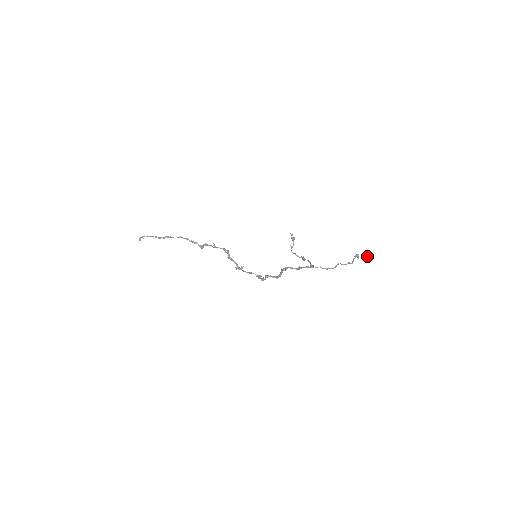
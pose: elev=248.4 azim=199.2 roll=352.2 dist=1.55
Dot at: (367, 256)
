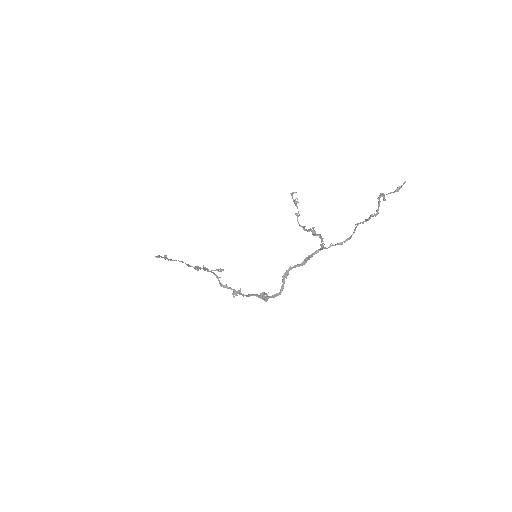
Dot at: (396, 191)
